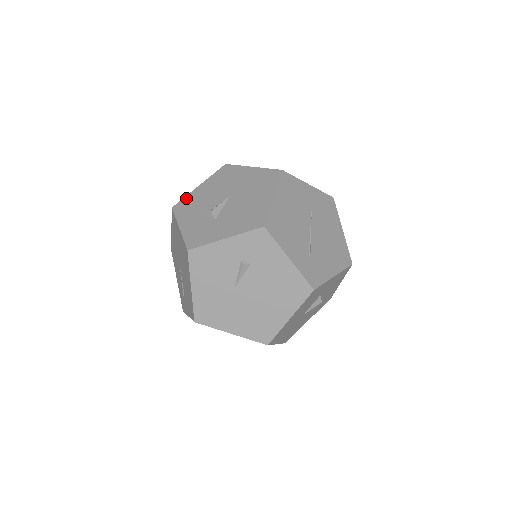
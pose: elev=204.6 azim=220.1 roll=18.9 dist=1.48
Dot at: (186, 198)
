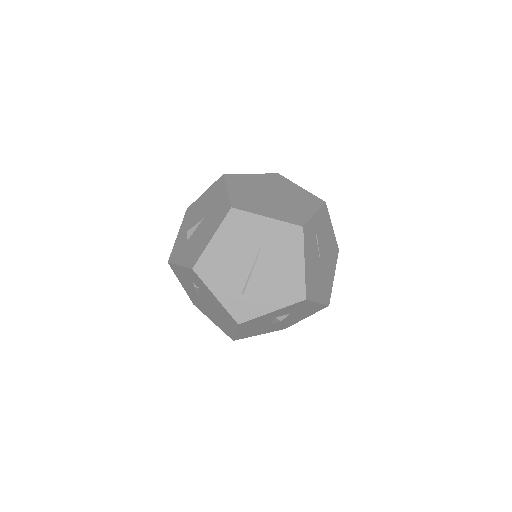
Dot at: (194, 203)
